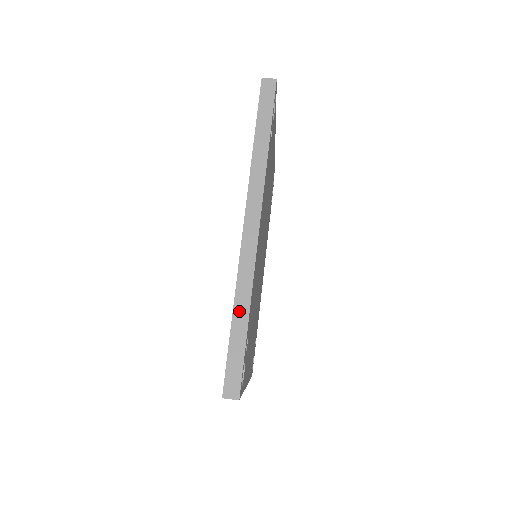
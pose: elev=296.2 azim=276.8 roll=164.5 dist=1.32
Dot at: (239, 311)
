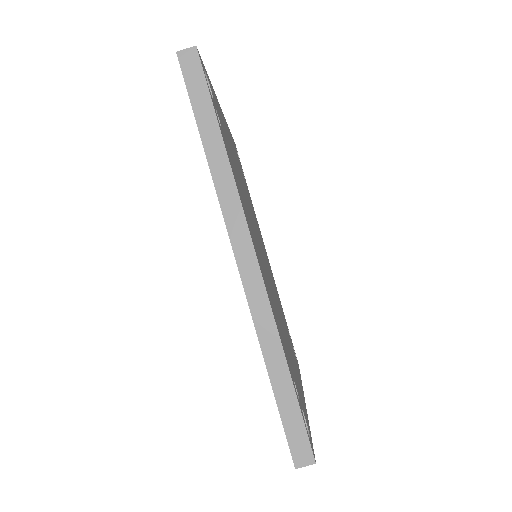
Dot at: (273, 363)
